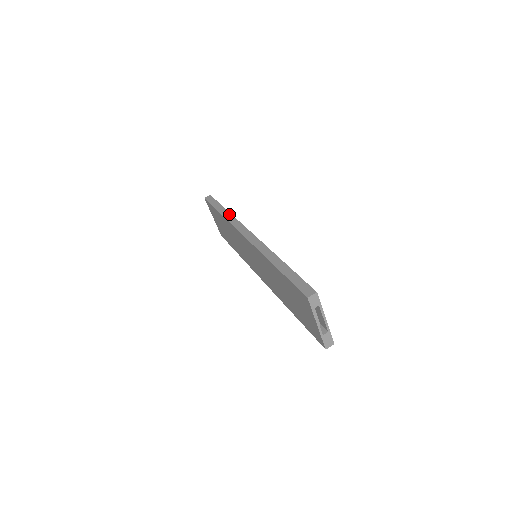
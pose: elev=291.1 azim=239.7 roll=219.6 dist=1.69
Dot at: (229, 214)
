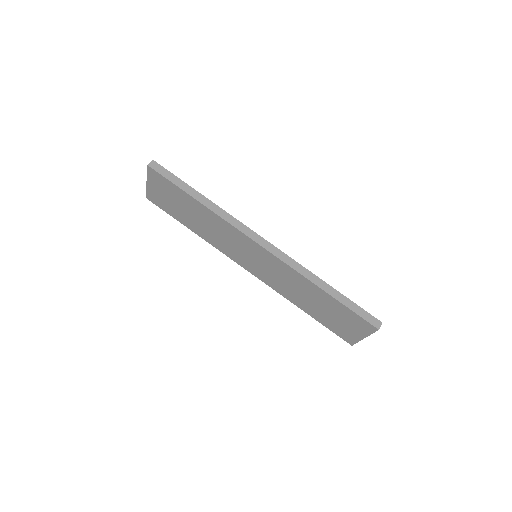
Dot at: (215, 206)
